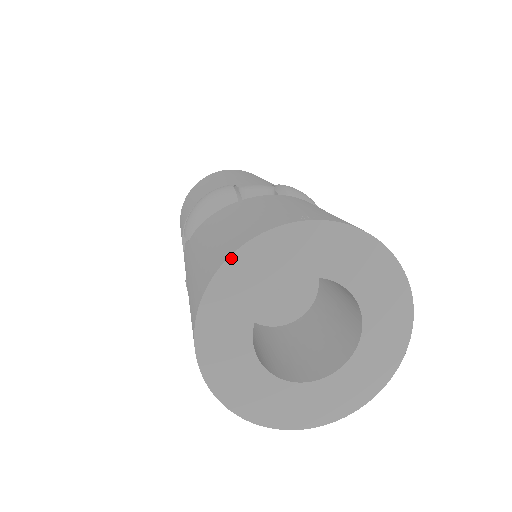
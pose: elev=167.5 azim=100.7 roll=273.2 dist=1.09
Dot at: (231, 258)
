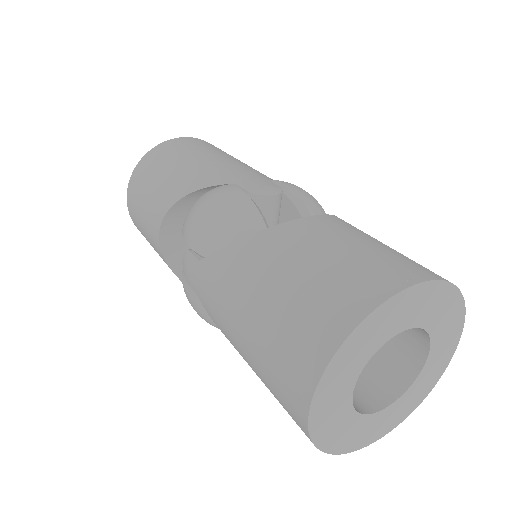
Dot at: (354, 332)
